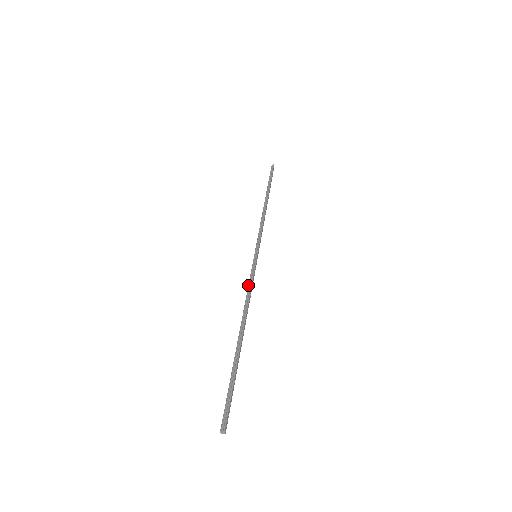
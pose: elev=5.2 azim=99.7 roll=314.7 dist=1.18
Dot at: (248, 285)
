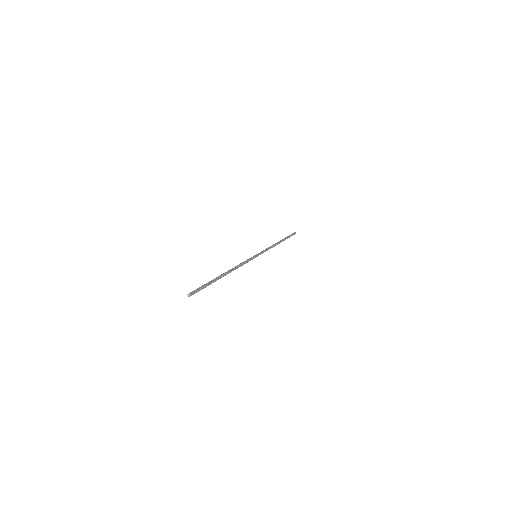
Dot at: (242, 263)
